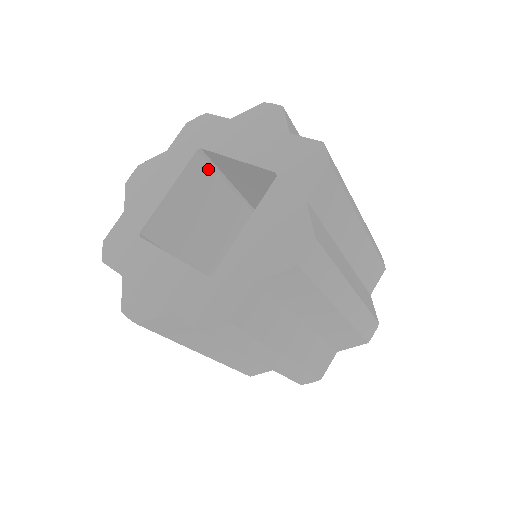
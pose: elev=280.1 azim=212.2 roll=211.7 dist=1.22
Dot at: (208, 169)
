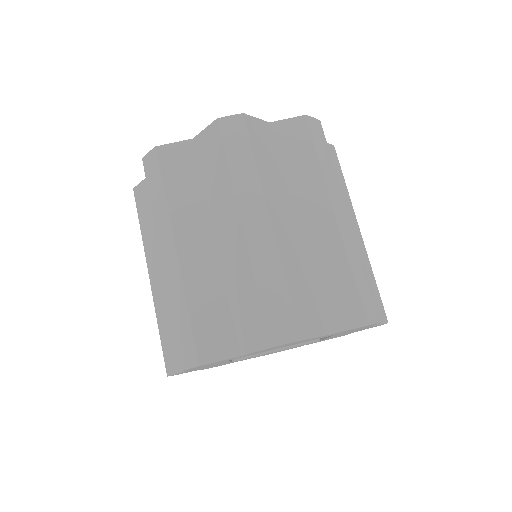
Dot at: occluded
